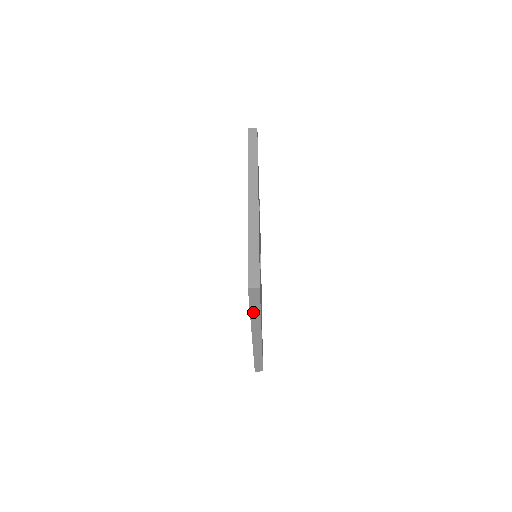
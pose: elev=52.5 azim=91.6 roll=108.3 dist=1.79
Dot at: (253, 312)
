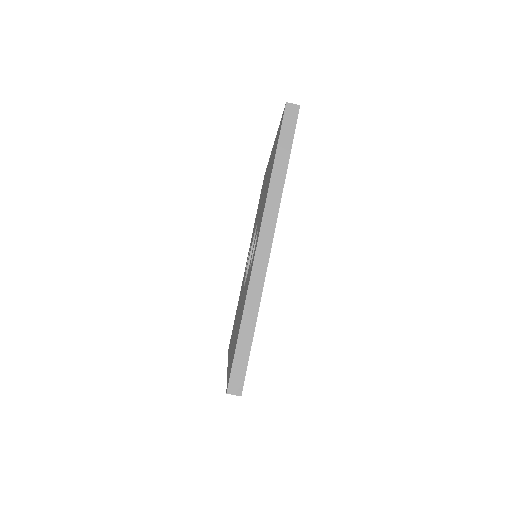
Dot at: (278, 165)
